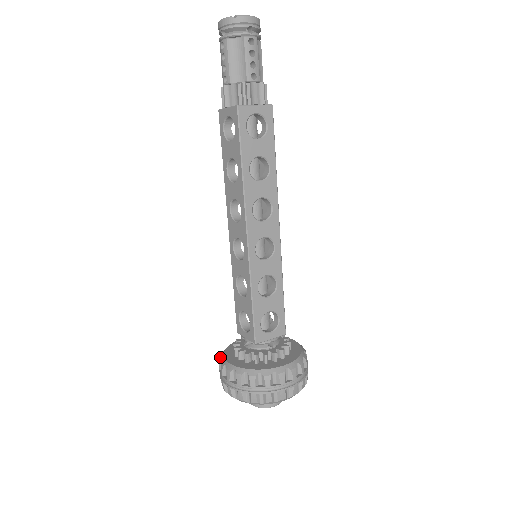
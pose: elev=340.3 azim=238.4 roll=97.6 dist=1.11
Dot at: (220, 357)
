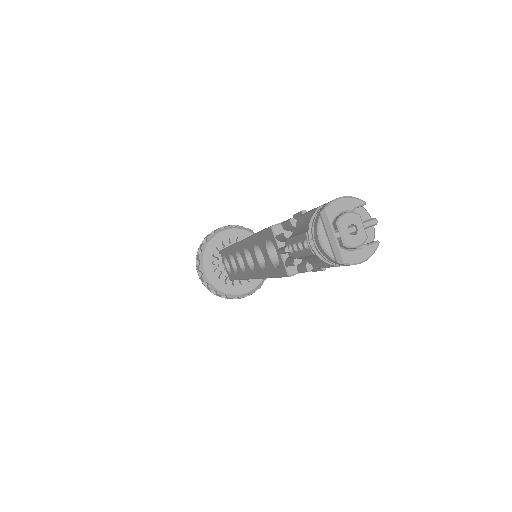
Dot at: (200, 255)
